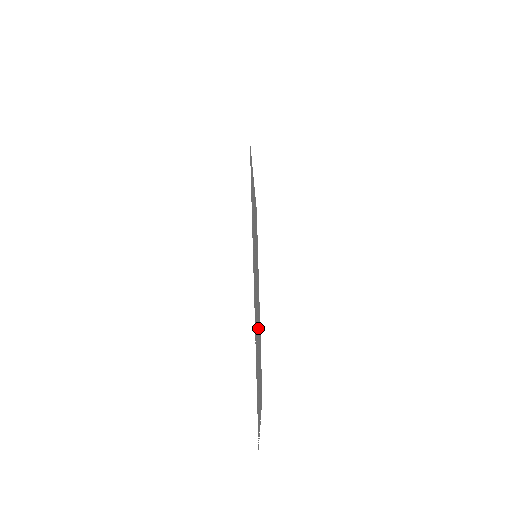
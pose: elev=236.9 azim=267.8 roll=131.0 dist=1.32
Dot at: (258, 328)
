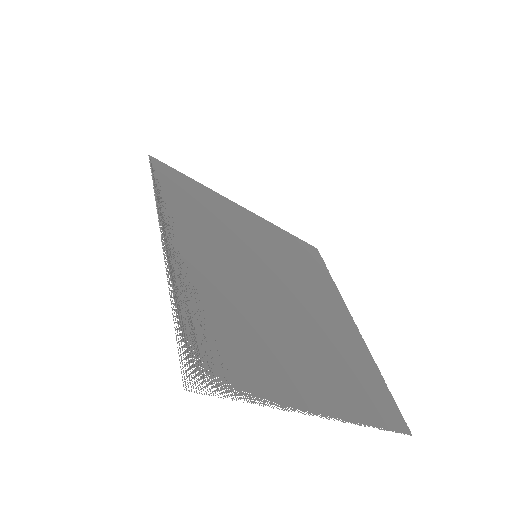
Dot at: (292, 323)
